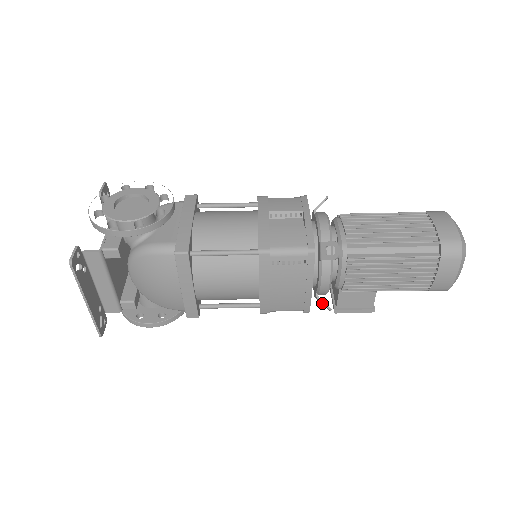
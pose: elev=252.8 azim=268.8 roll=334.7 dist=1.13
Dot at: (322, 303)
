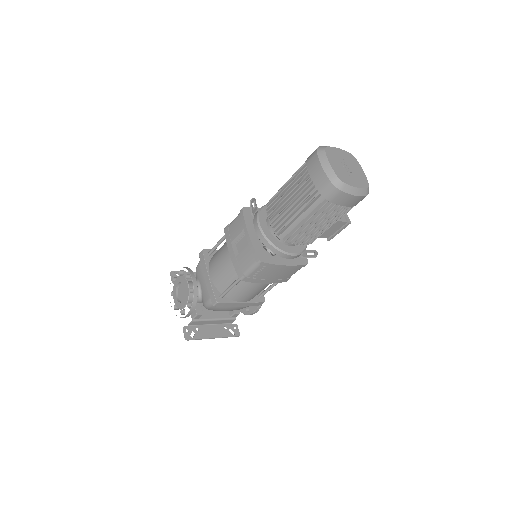
Dot at: (307, 257)
